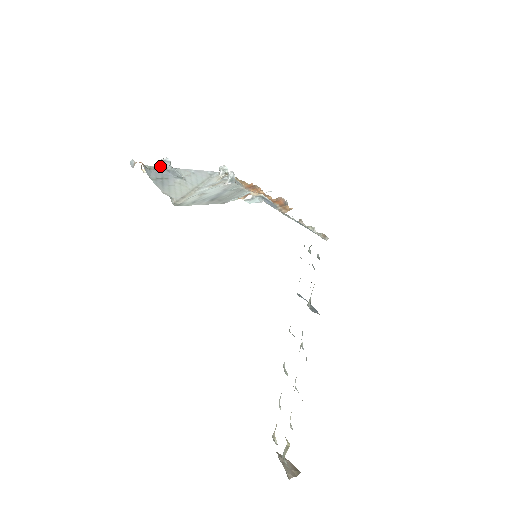
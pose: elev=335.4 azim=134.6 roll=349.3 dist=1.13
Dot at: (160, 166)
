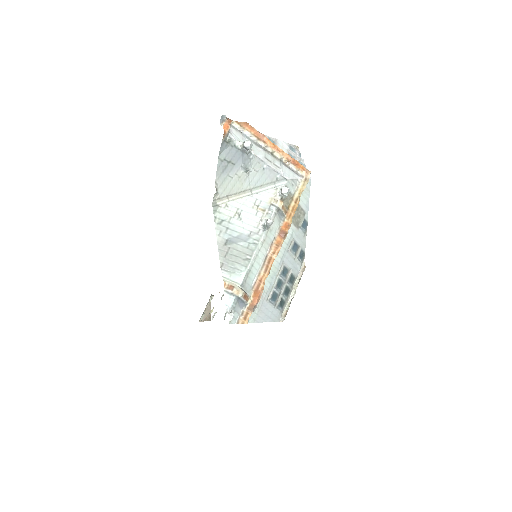
Dot at: (241, 143)
